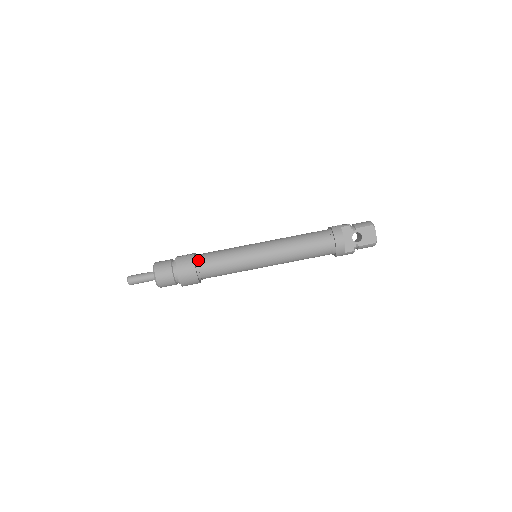
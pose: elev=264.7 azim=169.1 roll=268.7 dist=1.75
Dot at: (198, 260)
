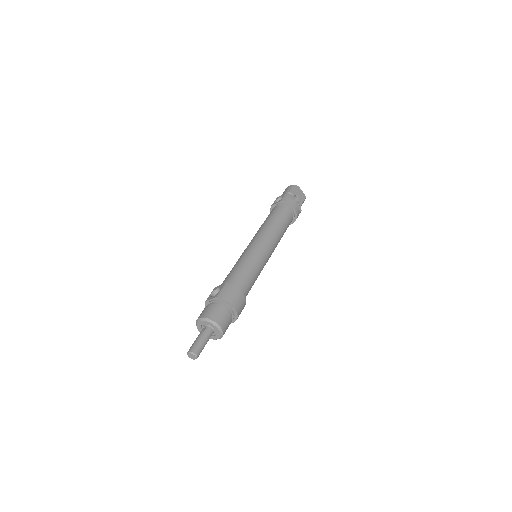
Dot at: (234, 285)
